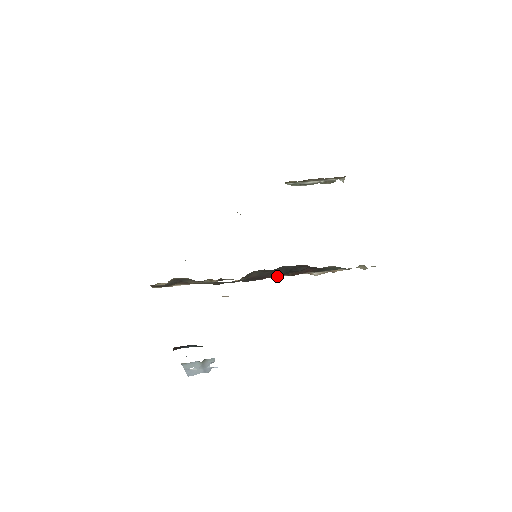
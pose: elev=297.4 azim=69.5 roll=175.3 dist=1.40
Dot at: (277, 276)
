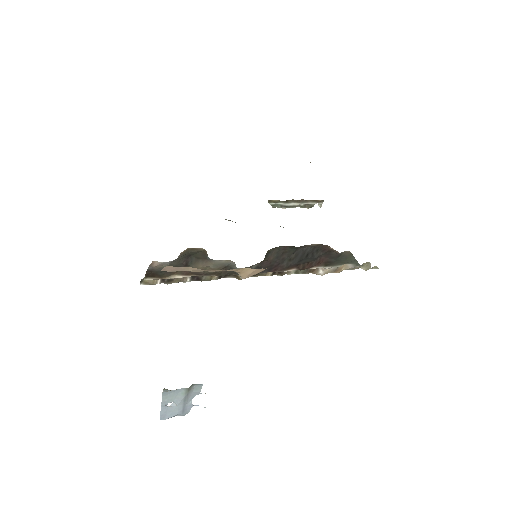
Dot at: (286, 269)
